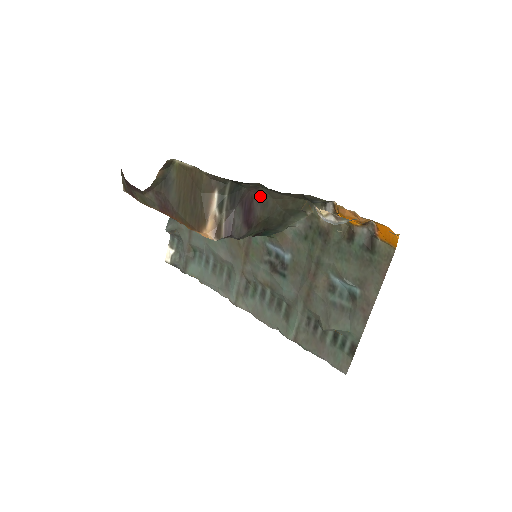
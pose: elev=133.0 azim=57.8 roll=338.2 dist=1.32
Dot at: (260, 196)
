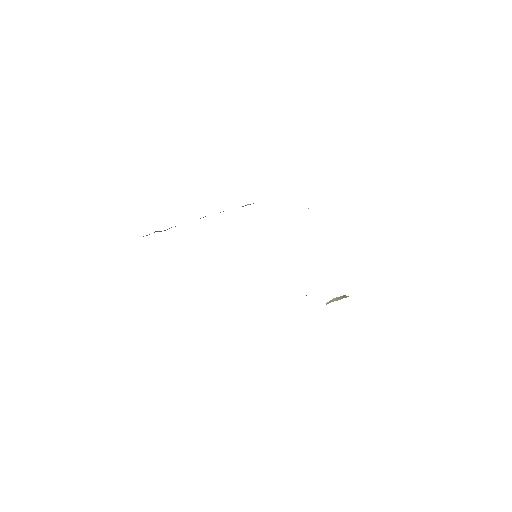
Dot at: occluded
